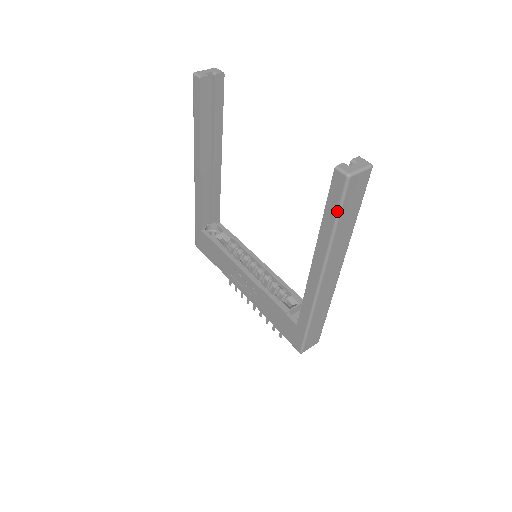
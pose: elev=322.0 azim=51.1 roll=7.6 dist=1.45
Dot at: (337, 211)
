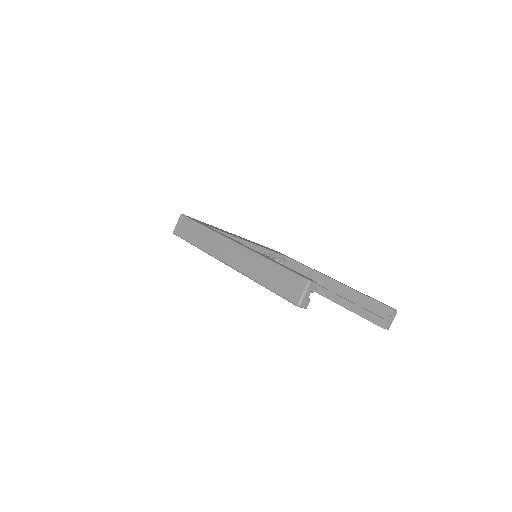
Dot at: occluded
